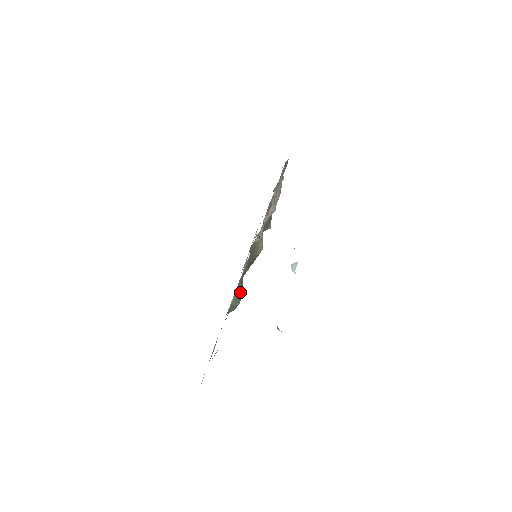
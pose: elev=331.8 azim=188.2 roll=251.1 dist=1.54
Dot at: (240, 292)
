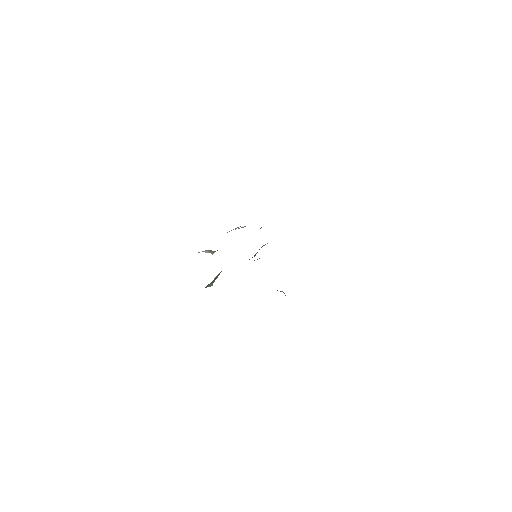
Dot at: (217, 277)
